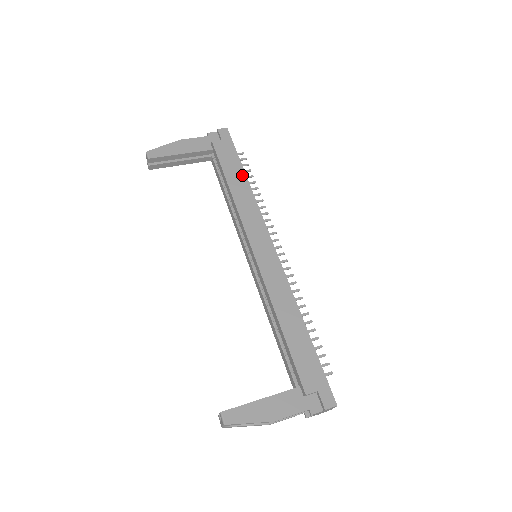
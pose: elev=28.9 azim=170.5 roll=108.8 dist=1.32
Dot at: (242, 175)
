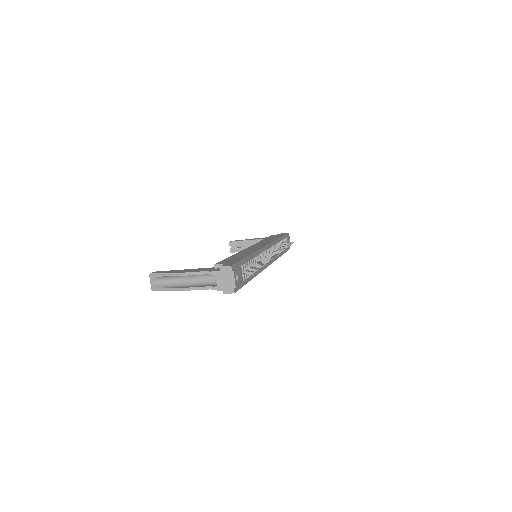
Dot at: (278, 237)
